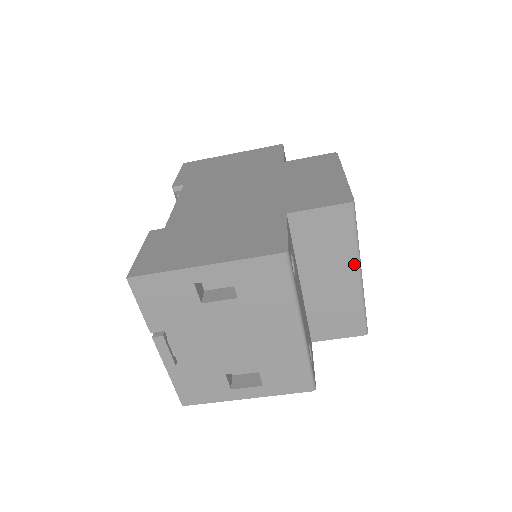
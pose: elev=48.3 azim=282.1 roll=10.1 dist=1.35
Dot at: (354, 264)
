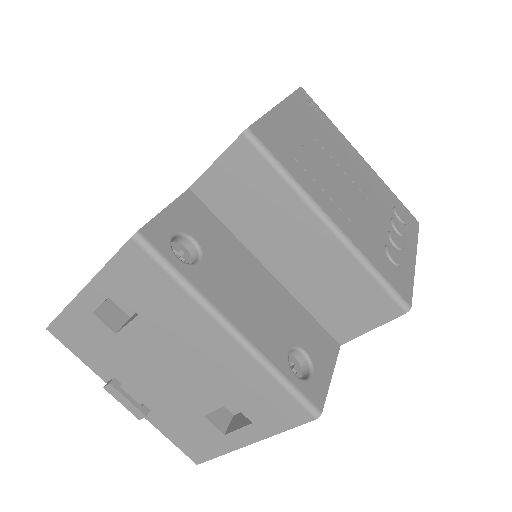
Dot at: (310, 214)
